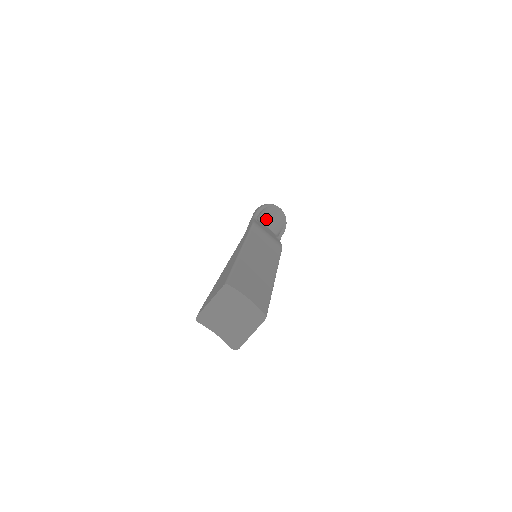
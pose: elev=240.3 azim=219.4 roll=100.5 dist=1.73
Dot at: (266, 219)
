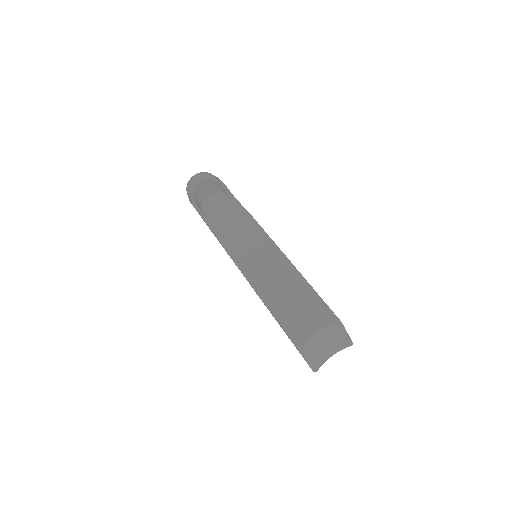
Dot at: (204, 196)
